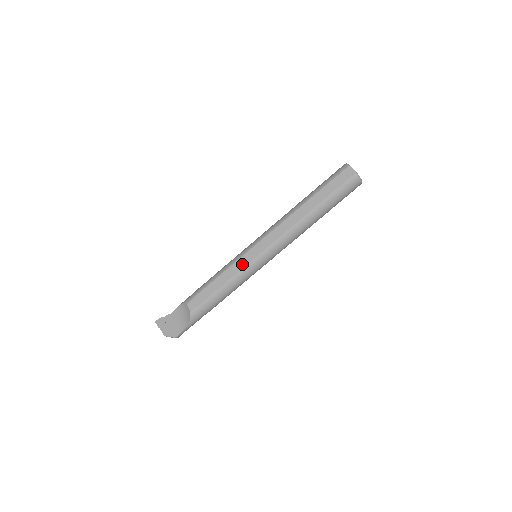
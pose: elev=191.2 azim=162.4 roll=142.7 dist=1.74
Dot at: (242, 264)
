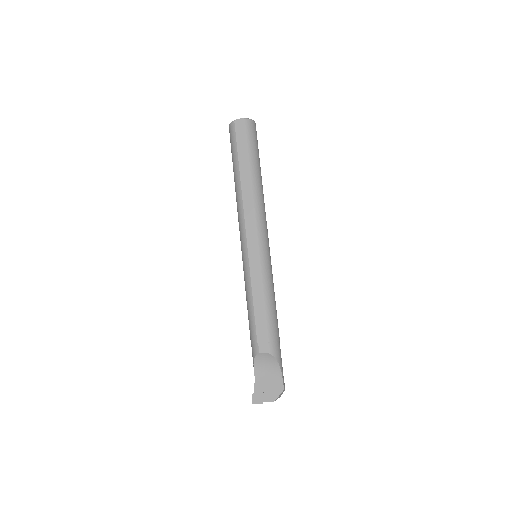
Dot at: (257, 270)
